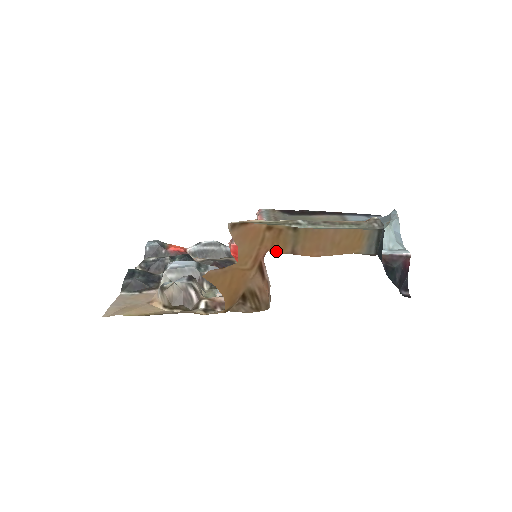
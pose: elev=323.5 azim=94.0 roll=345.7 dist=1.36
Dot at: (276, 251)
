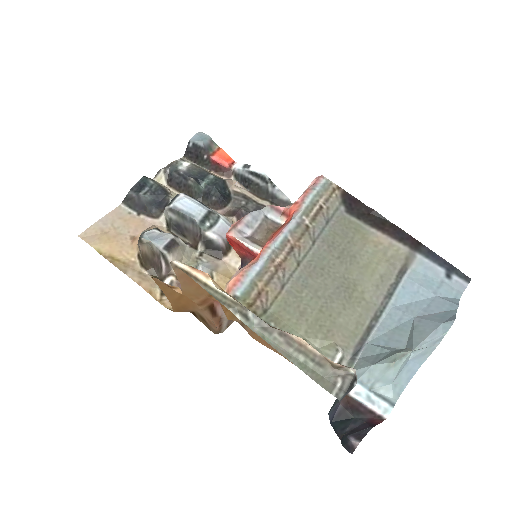
Dot at: (224, 312)
